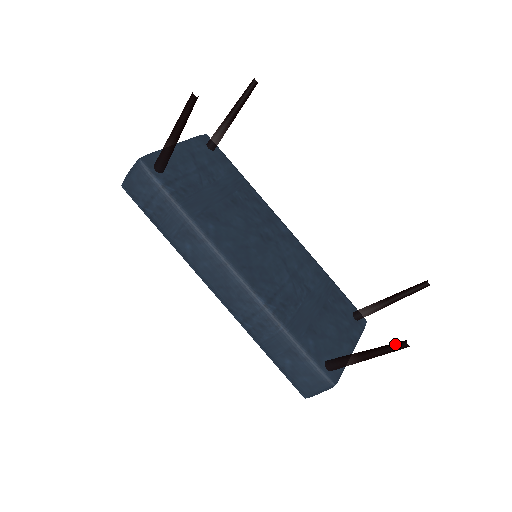
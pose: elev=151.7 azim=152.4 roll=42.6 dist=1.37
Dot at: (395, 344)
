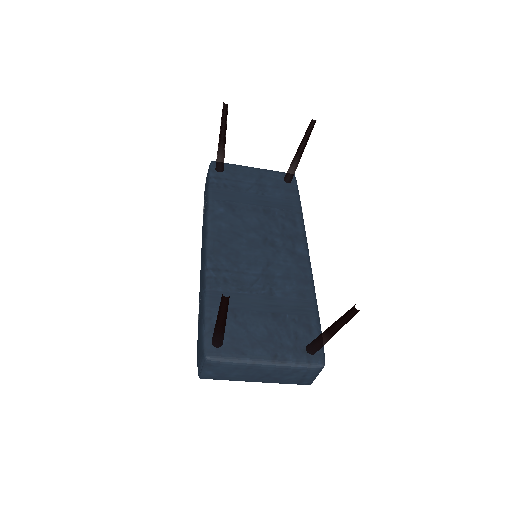
Dot at: occluded
